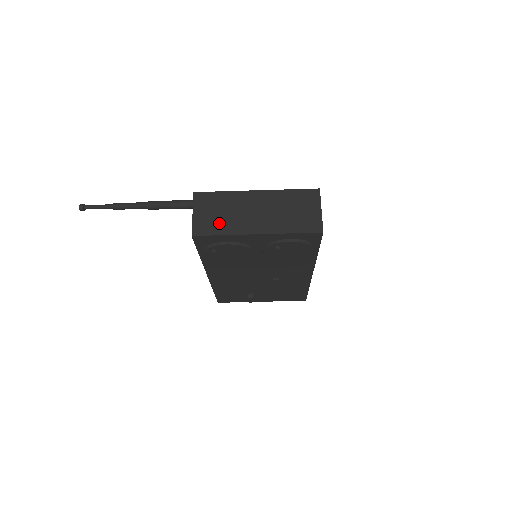
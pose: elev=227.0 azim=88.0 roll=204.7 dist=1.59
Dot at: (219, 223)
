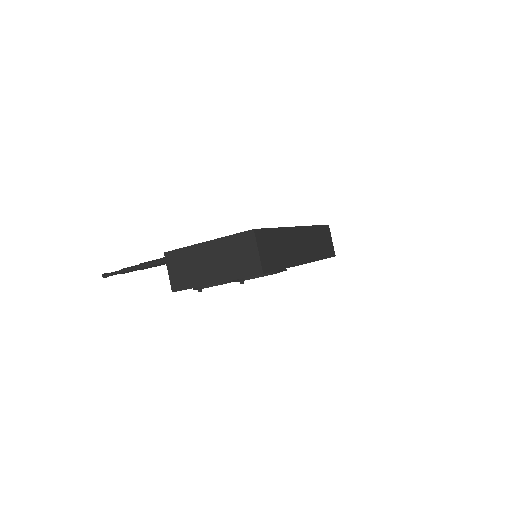
Dot at: (187, 278)
